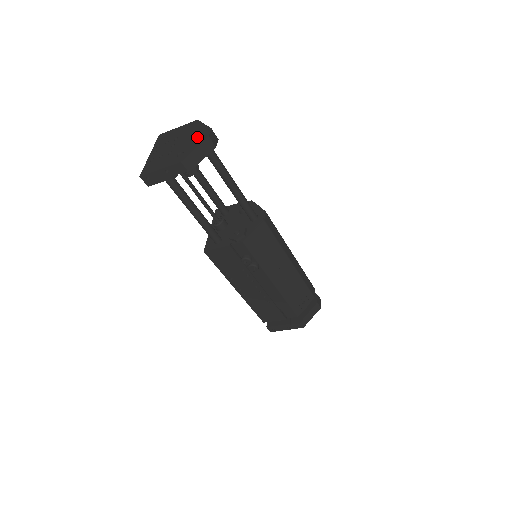
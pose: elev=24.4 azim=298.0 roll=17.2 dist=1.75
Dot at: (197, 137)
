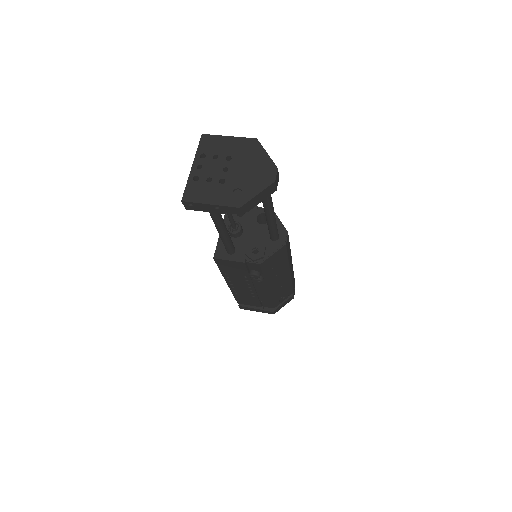
Dot at: (259, 174)
